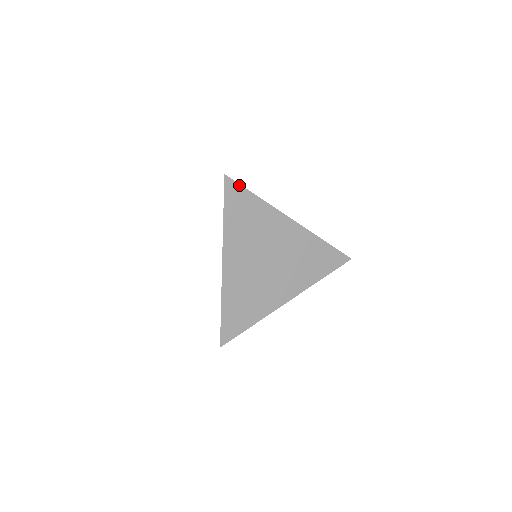
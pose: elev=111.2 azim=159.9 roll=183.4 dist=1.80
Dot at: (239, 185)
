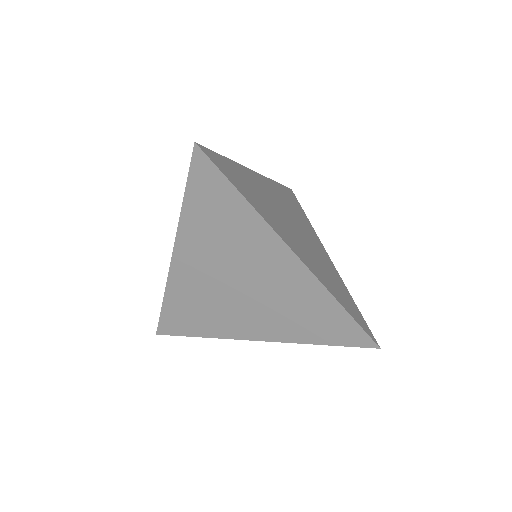
Dot at: (216, 168)
